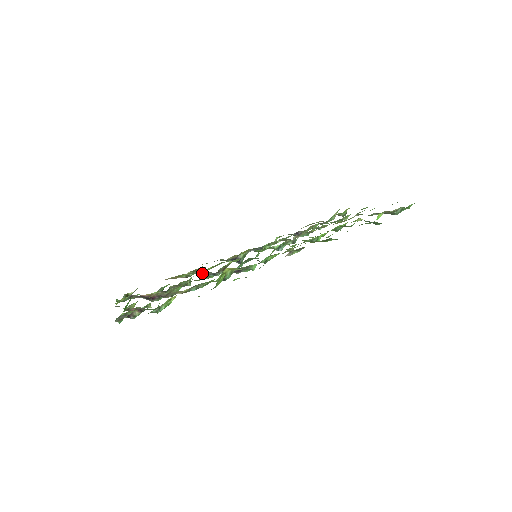
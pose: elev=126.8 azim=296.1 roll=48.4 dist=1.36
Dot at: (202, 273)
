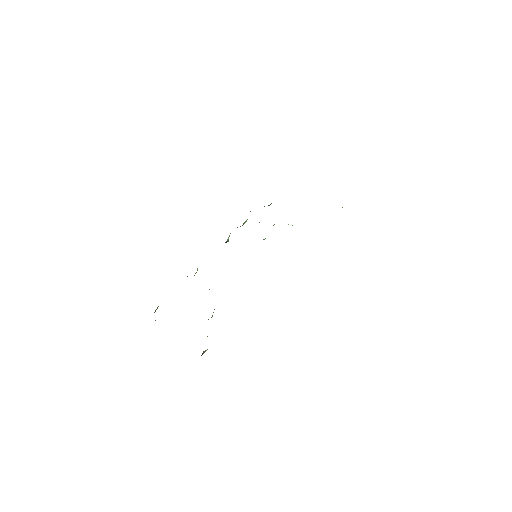
Dot at: occluded
